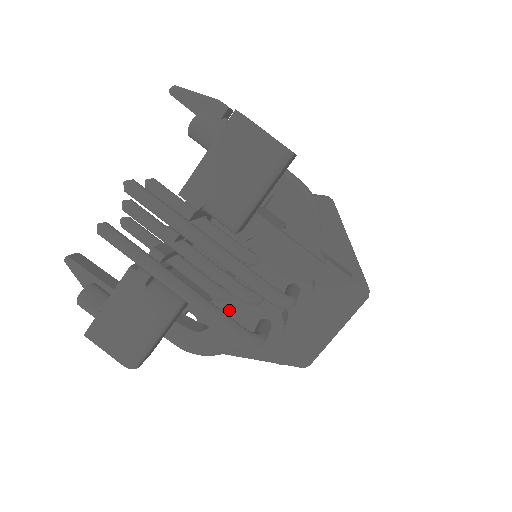
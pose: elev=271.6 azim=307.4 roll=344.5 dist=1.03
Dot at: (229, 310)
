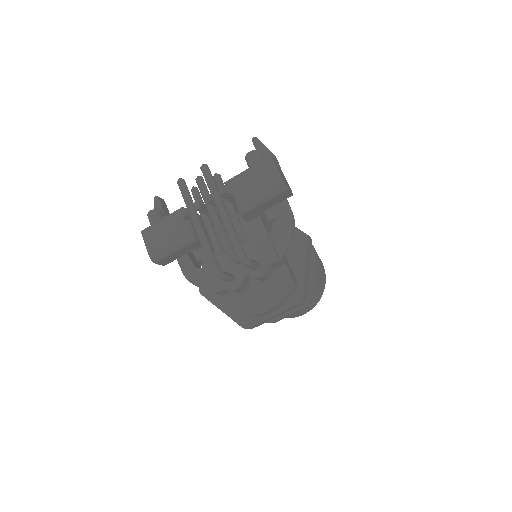
Dot at: (218, 261)
